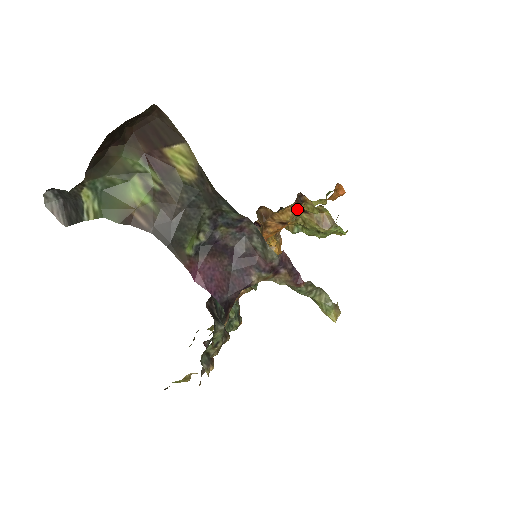
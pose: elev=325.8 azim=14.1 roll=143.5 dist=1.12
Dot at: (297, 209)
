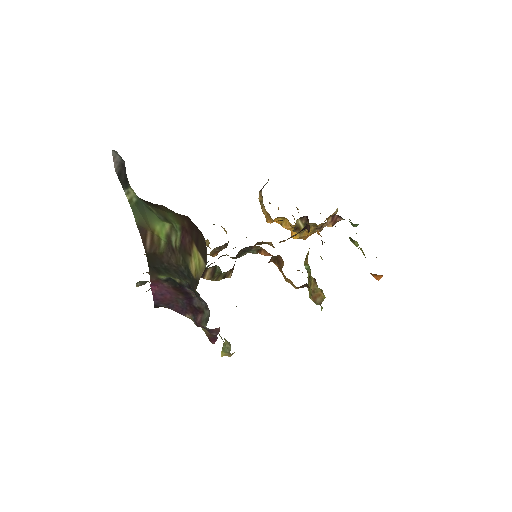
Dot at: (295, 288)
